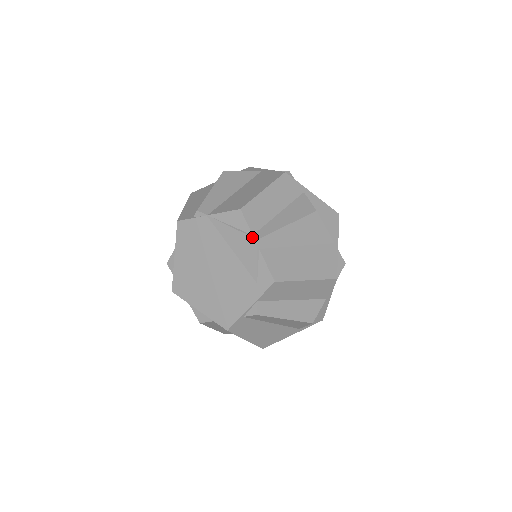
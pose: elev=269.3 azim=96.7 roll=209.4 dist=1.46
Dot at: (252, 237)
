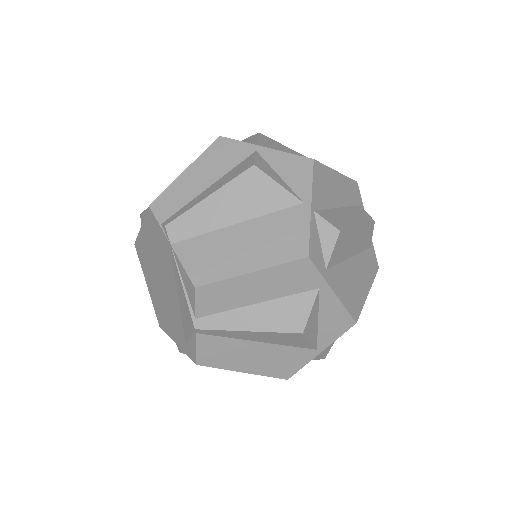
Dot at: (192, 321)
